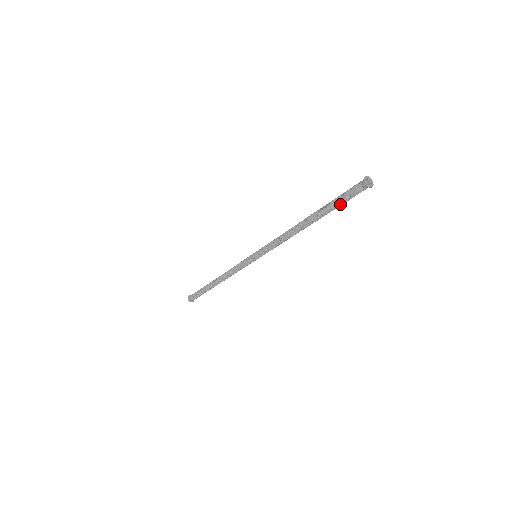
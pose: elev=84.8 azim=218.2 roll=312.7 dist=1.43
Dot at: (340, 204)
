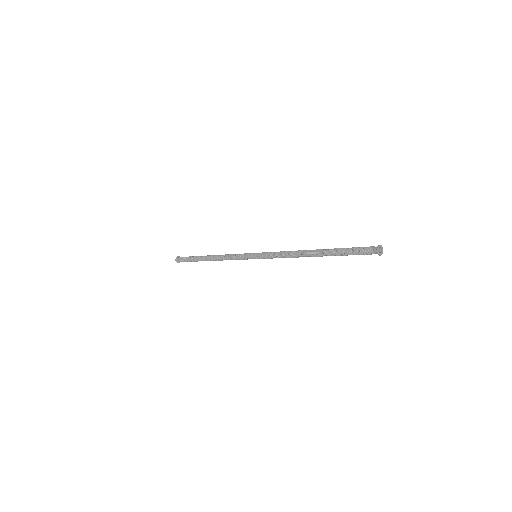
Dot at: (350, 254)
